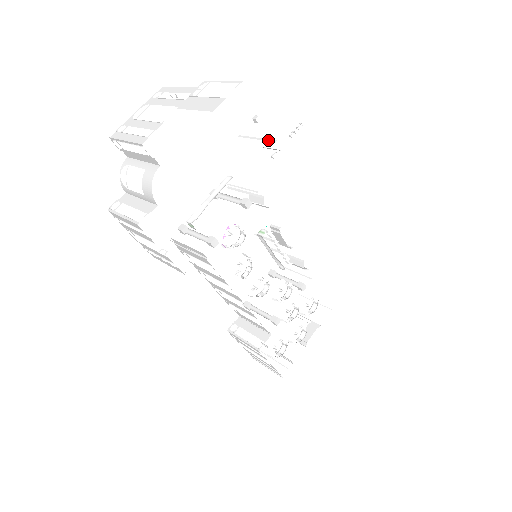
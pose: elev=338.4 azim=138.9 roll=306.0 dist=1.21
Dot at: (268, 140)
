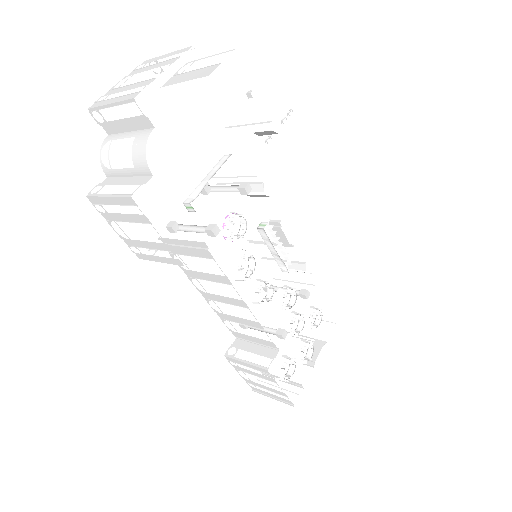
Dot at: (261, 123)
